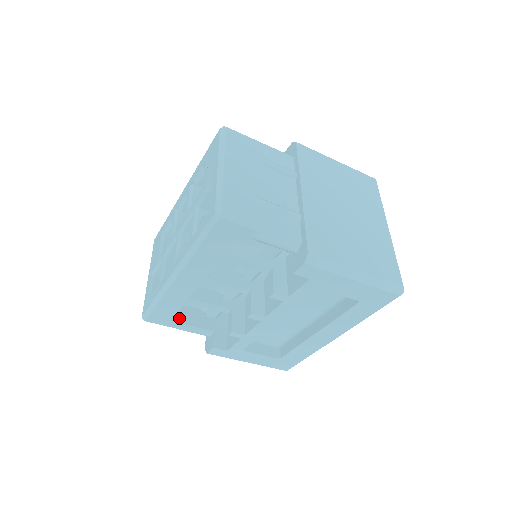
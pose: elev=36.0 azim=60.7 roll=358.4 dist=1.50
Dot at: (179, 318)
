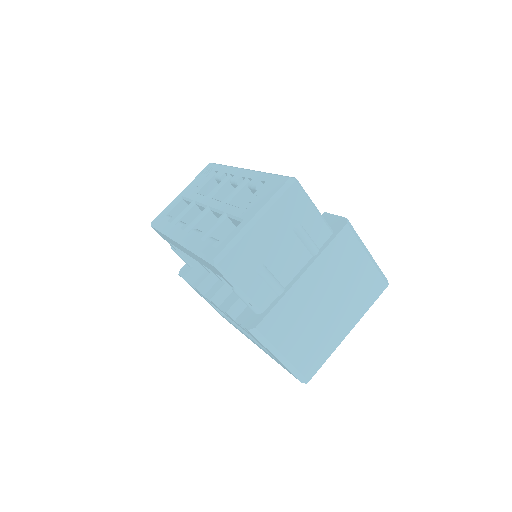
Dot at: occluded
